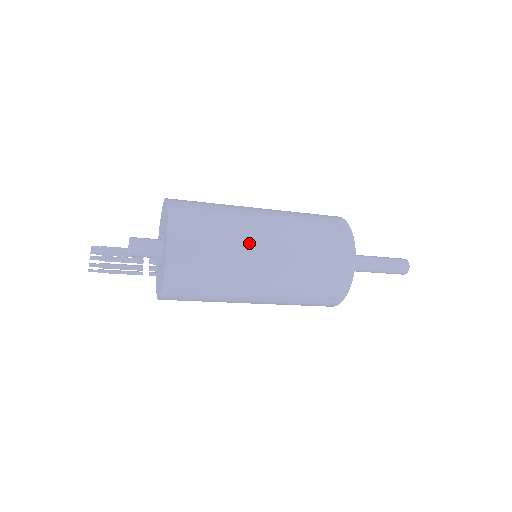
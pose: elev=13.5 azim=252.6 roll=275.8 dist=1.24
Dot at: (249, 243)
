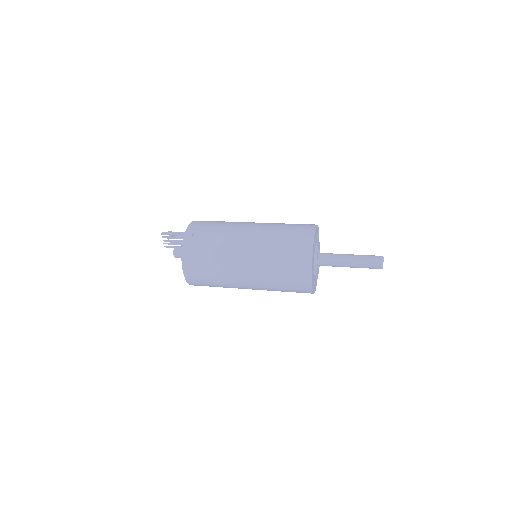
Dot at: (233, 278)
